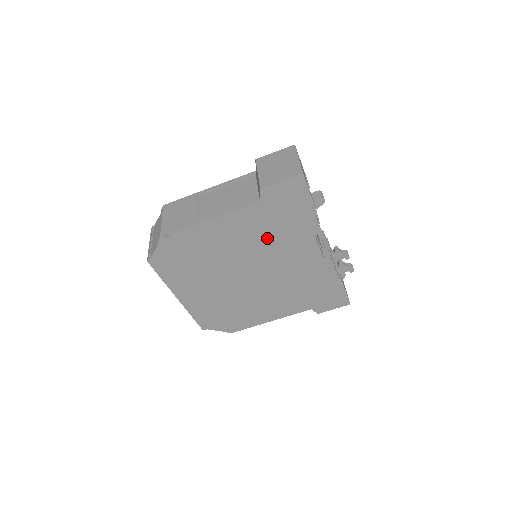
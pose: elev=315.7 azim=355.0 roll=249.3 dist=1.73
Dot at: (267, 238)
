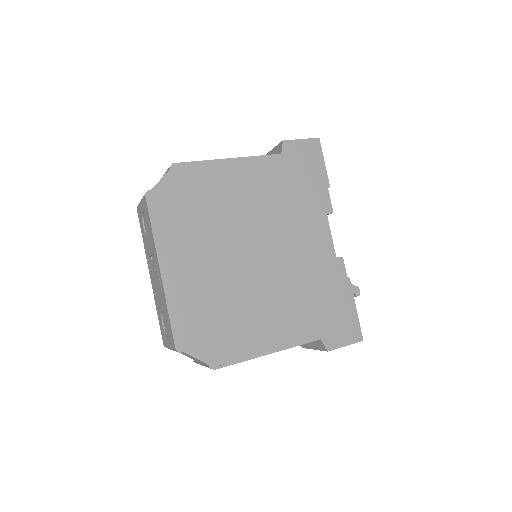
Dot at: (282, 203)
